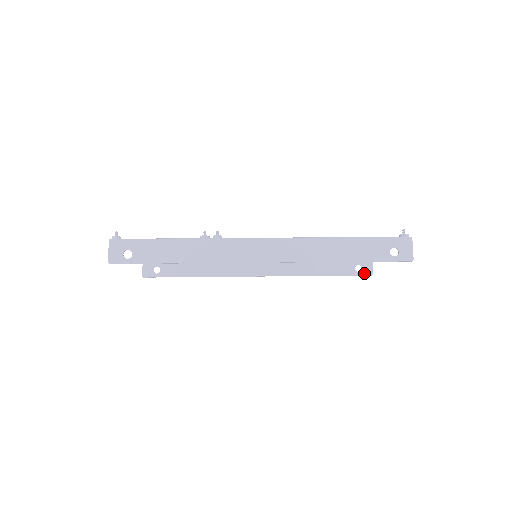
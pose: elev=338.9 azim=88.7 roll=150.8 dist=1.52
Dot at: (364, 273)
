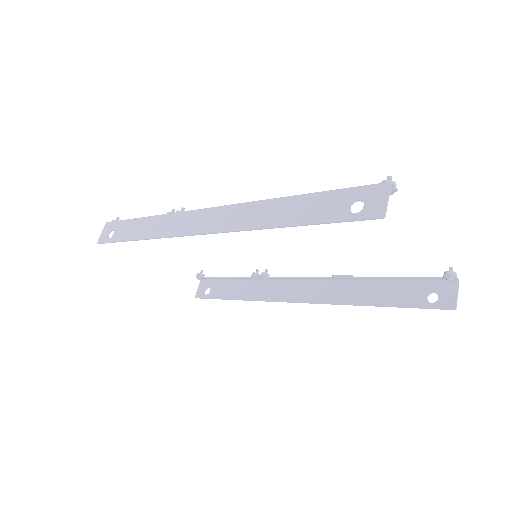
Dot at: (441, 305)
